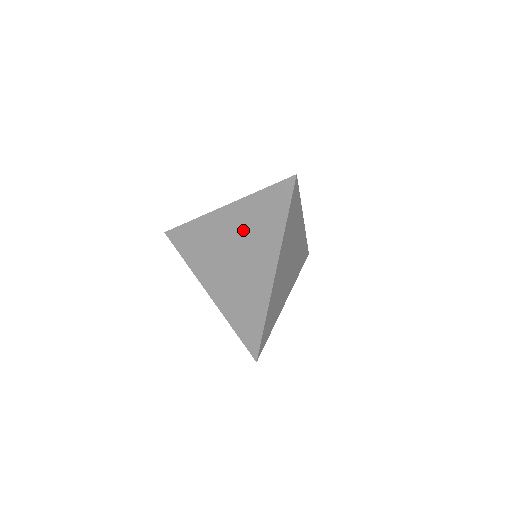
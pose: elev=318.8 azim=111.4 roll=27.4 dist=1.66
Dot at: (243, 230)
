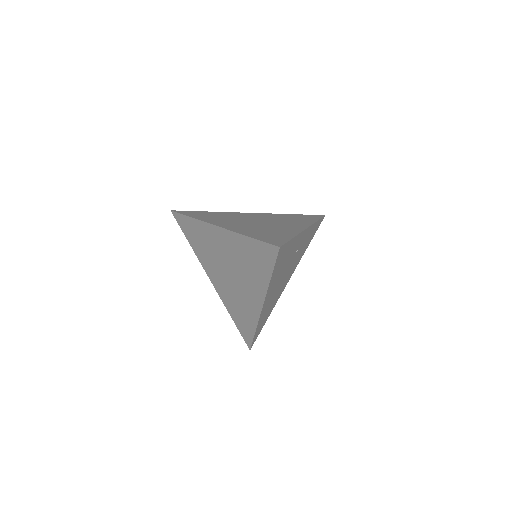
Dot at: (235, 258)
